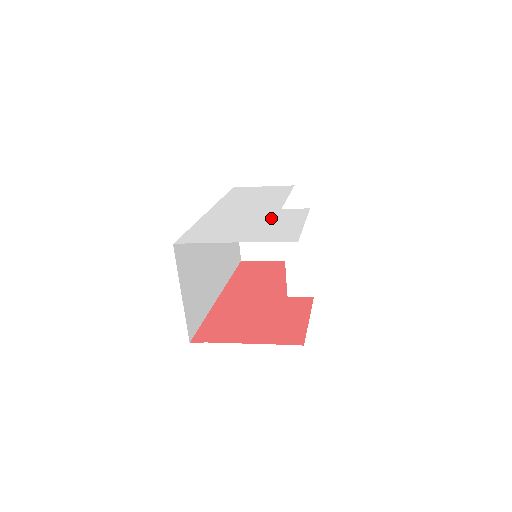
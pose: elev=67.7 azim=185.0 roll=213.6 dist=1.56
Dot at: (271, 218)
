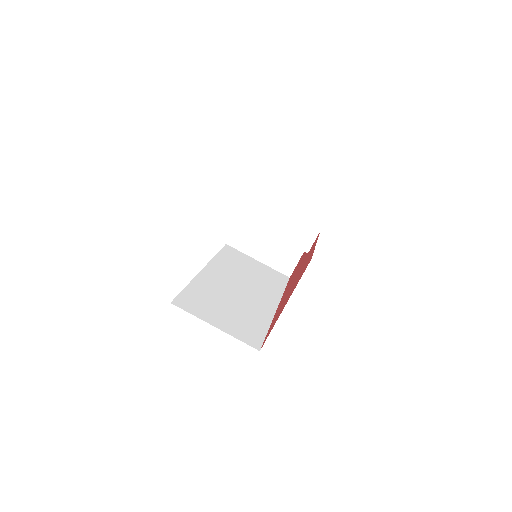
Dot at: occluded
